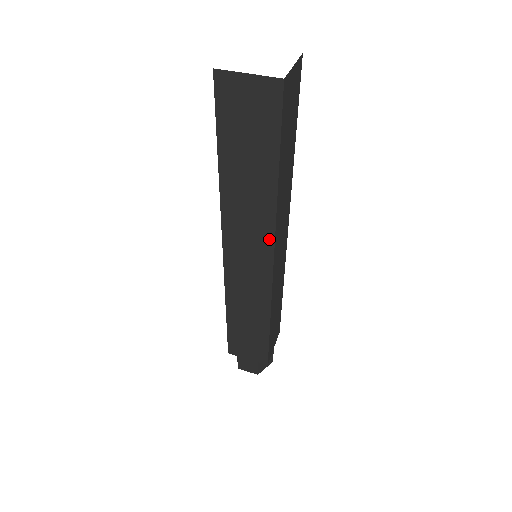
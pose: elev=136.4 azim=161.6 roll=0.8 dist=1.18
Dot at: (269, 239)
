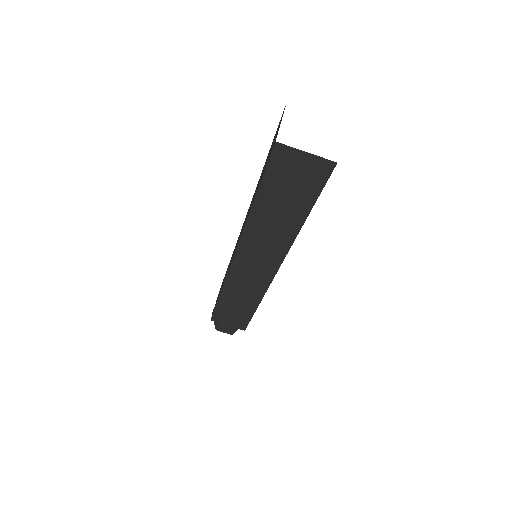
Dot at: (280, 256)
